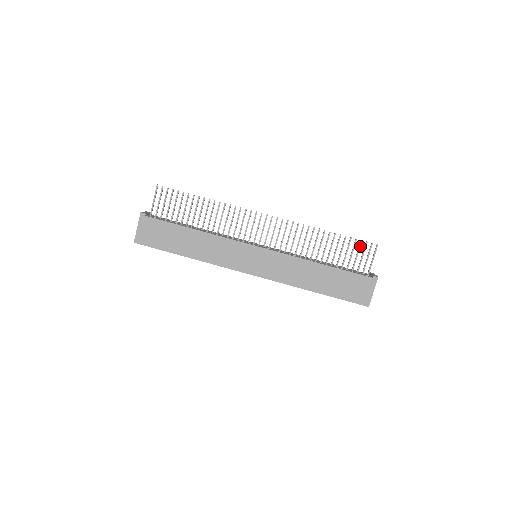
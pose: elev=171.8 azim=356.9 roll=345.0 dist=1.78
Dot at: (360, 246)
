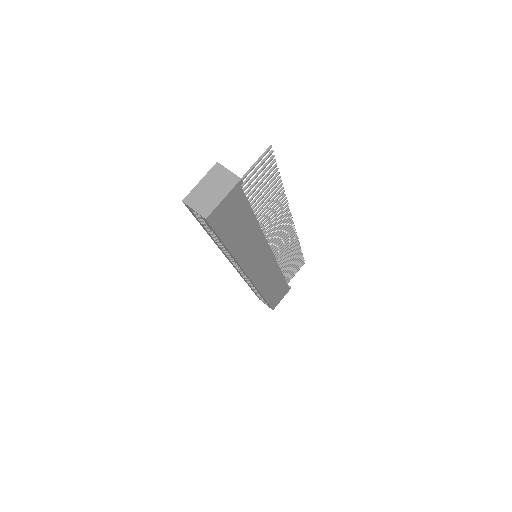
Dot at: (300, 262)
